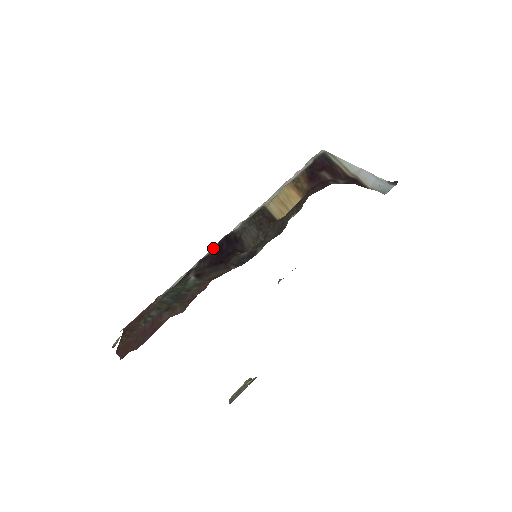
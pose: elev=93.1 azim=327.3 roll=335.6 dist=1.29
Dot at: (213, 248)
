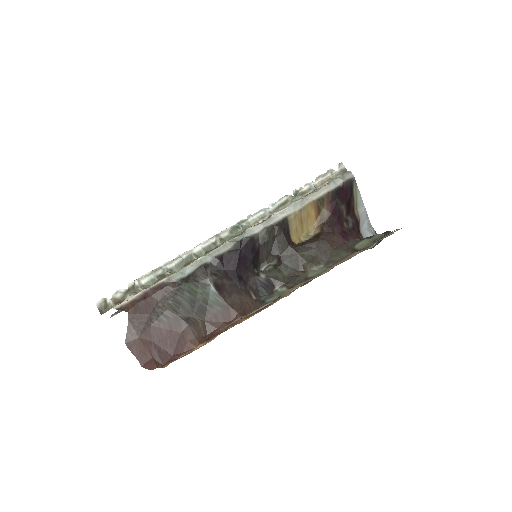
Dot at: (229, 244)
